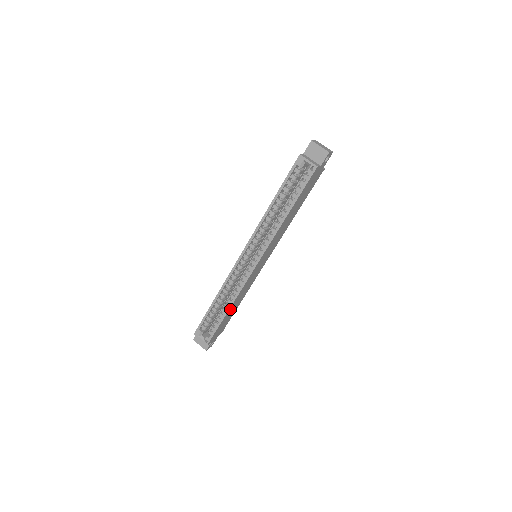
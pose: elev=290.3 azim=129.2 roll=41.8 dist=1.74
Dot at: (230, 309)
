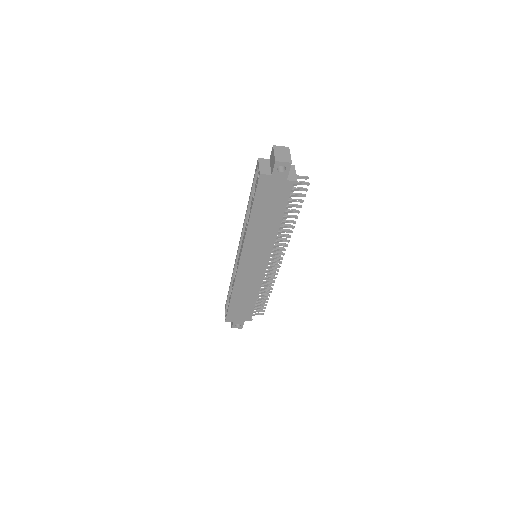
Dot at: (235, 297)
